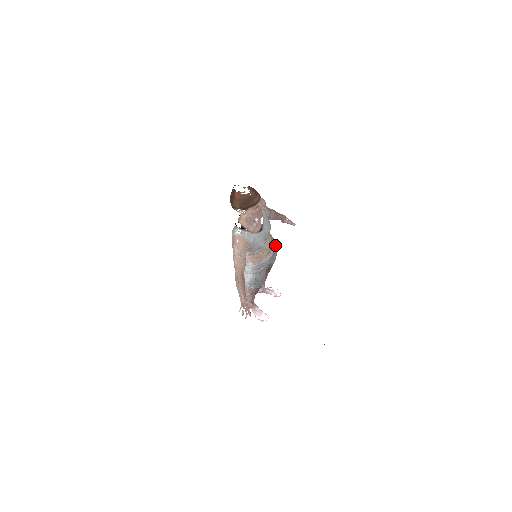
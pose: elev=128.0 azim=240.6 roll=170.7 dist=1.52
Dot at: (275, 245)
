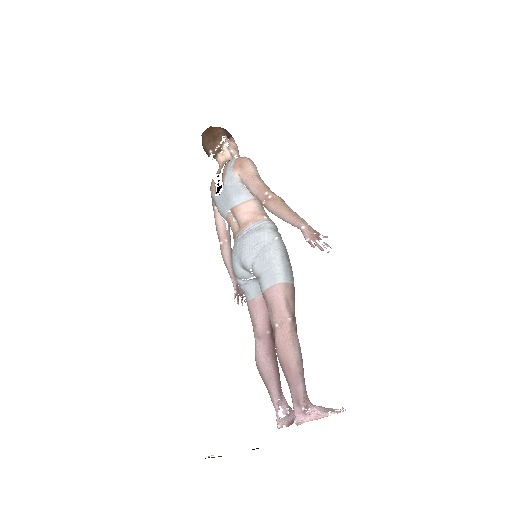
Dot at: occluded
